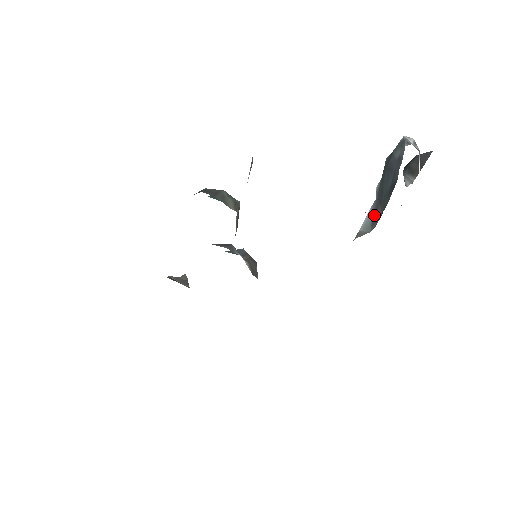
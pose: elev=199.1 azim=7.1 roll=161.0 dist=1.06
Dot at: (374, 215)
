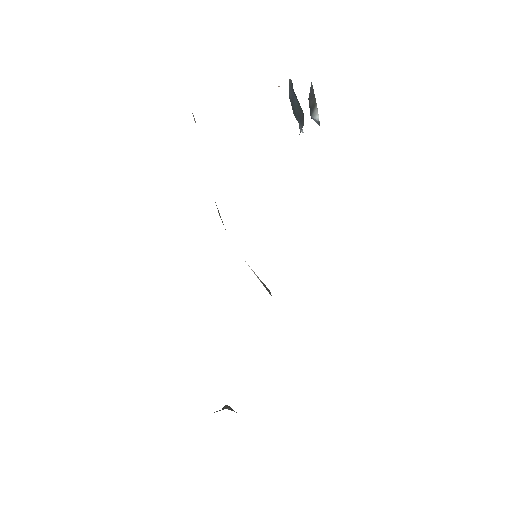
Dot at: (302, 124)
